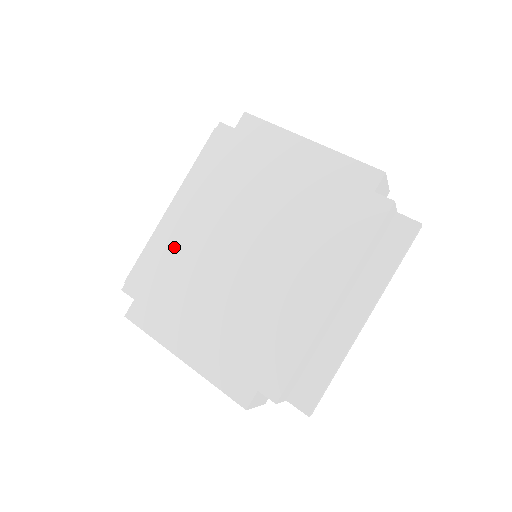
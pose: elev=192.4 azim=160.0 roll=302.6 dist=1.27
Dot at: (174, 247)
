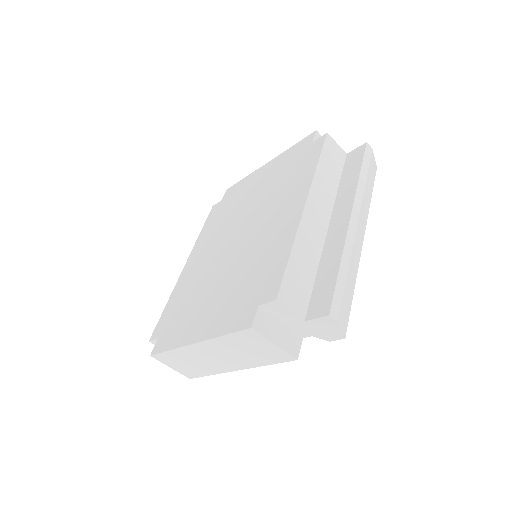
Dot at: (187, 283)
